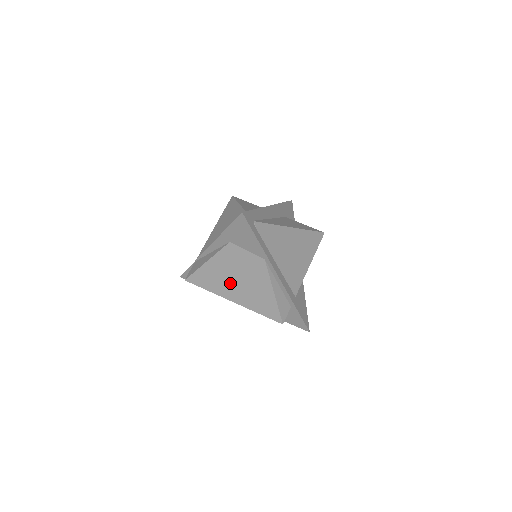
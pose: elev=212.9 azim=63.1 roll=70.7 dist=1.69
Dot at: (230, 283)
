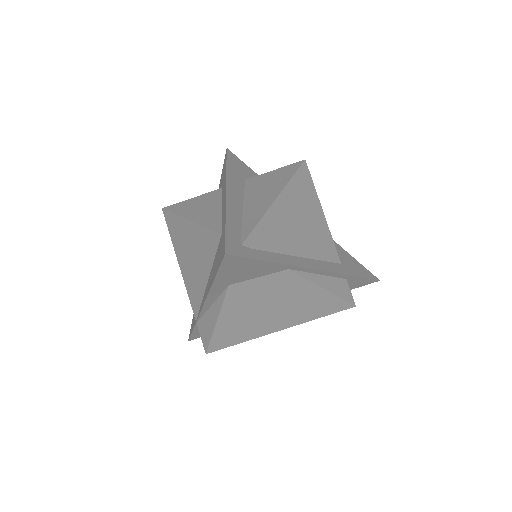
Dot at: (263, 319)
